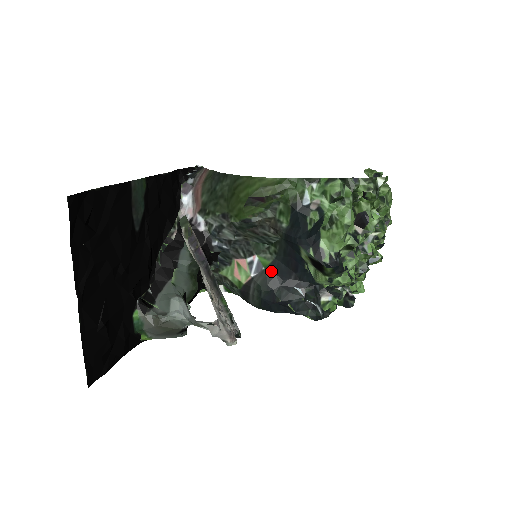
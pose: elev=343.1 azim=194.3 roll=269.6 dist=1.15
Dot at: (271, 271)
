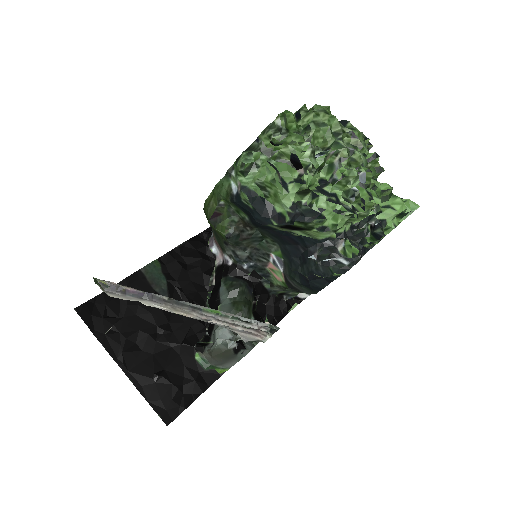
Dot at: (287, 257)
